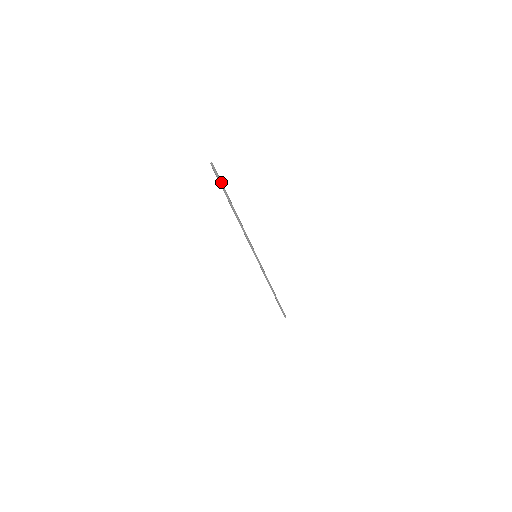
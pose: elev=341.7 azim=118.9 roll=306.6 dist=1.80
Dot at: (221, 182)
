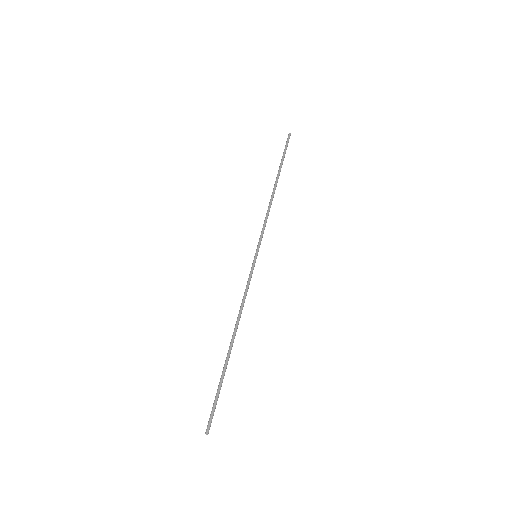
Dot at: (285, 152)
